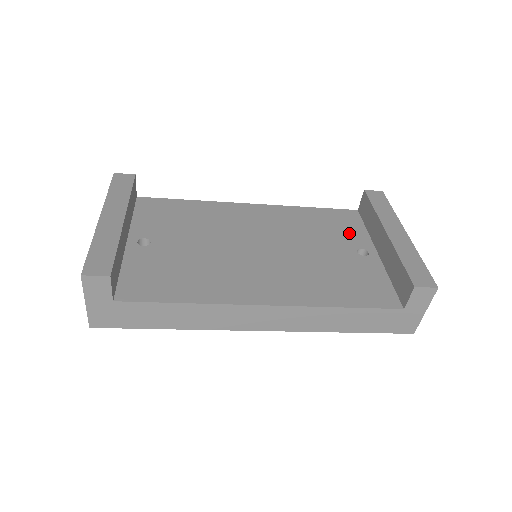
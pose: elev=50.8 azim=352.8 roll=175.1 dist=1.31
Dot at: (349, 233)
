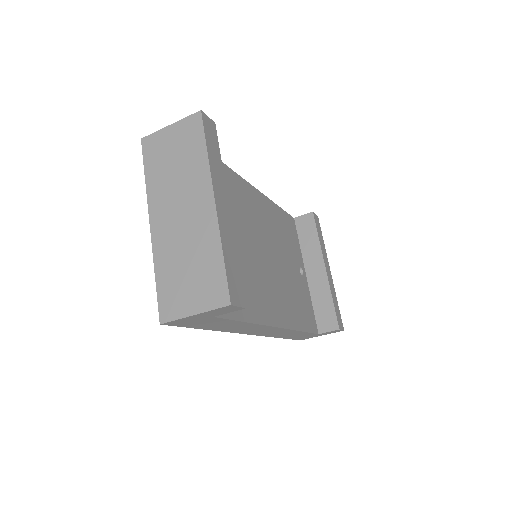
Dot at: (295, 247)
